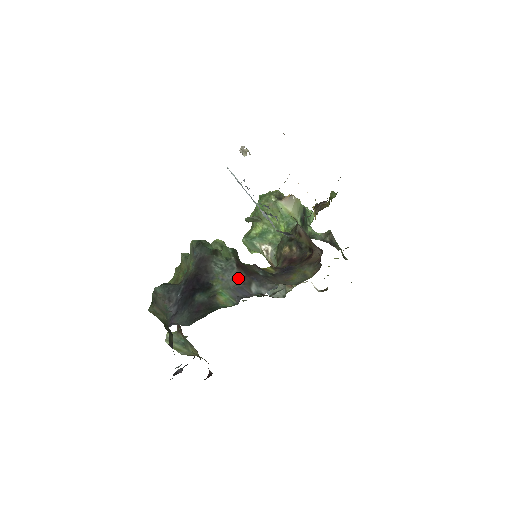
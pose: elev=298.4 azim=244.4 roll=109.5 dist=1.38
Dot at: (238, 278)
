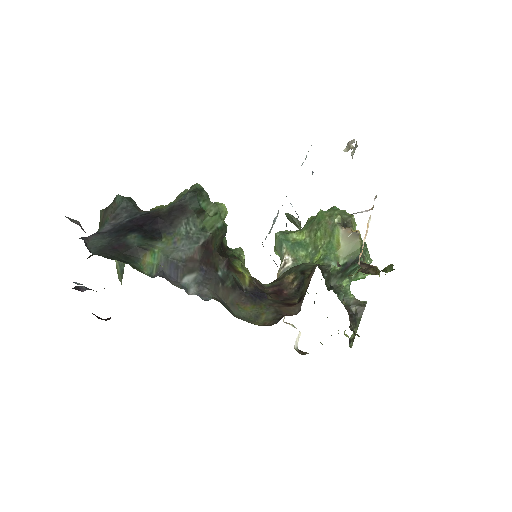
Dot at: (188, 255)
